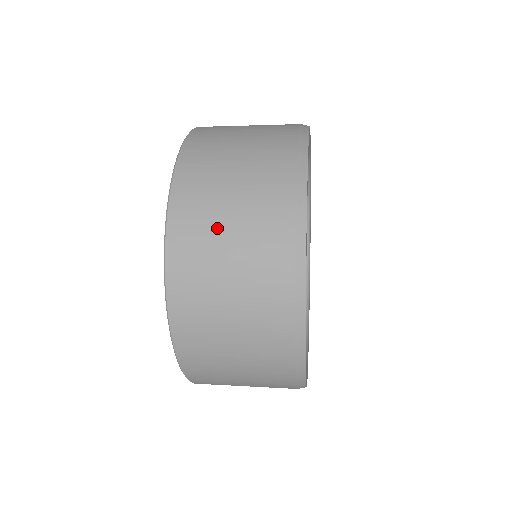
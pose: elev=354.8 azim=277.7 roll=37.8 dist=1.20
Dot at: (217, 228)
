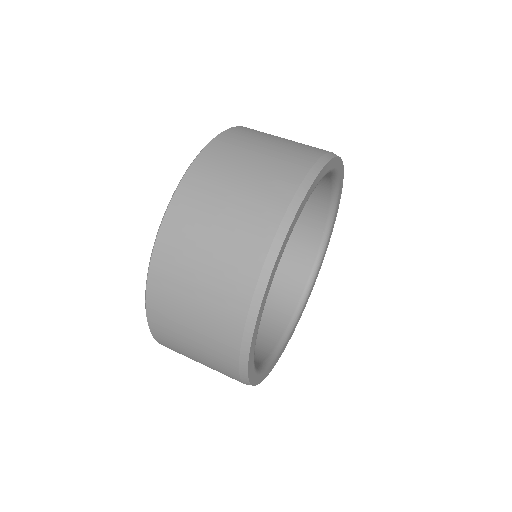
Dot at: (183, 310)
